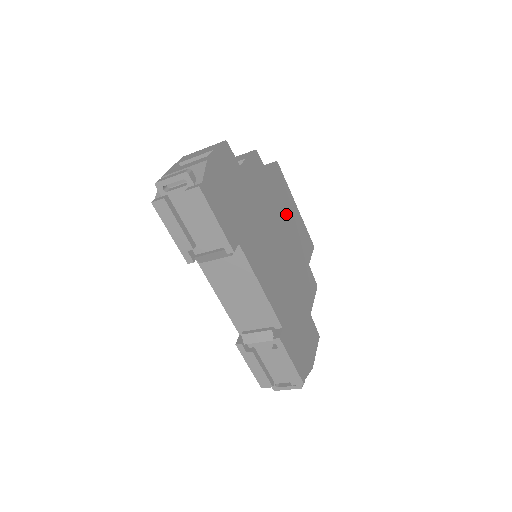
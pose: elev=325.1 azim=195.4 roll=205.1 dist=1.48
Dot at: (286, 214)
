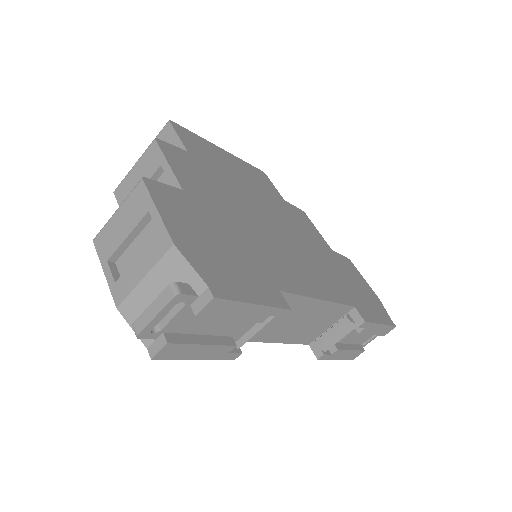
Dot at: (234, 175)
